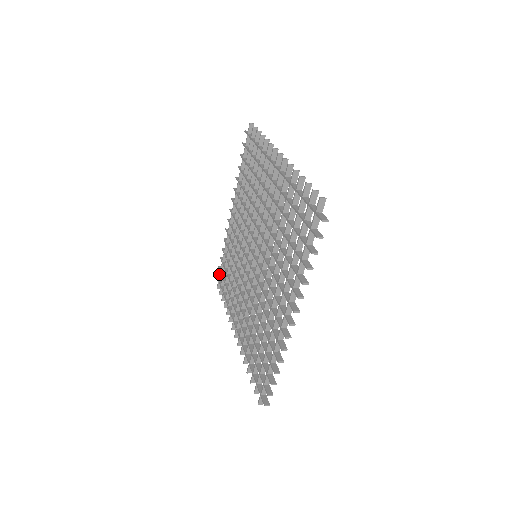
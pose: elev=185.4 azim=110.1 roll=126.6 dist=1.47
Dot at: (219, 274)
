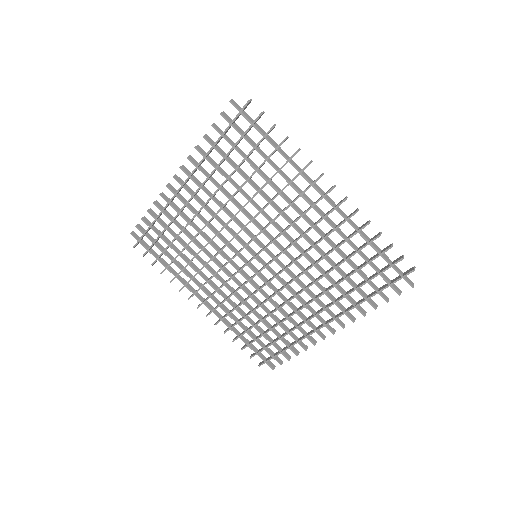
Dot at: (141, 237)
